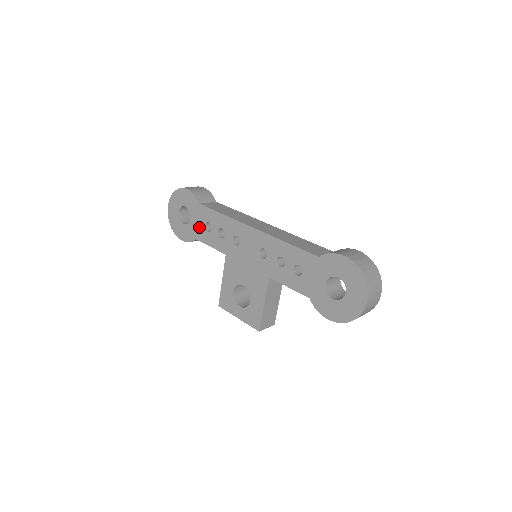
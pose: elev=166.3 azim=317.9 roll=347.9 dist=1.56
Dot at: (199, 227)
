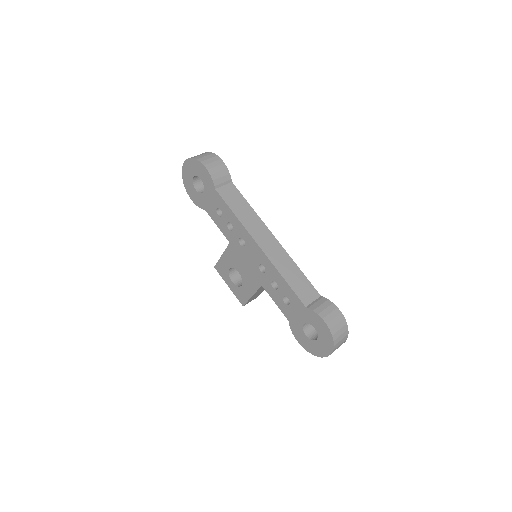
Dot at: (210, 205)
